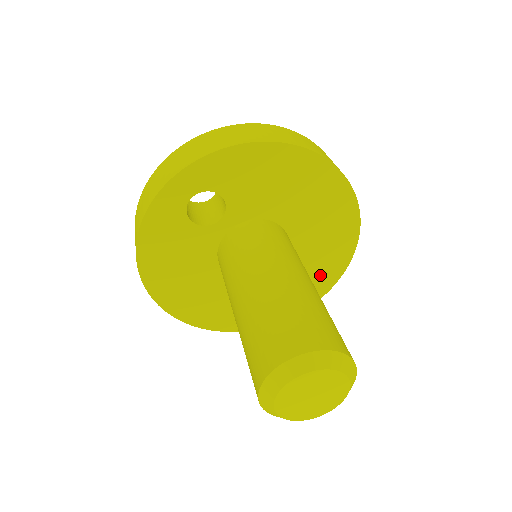
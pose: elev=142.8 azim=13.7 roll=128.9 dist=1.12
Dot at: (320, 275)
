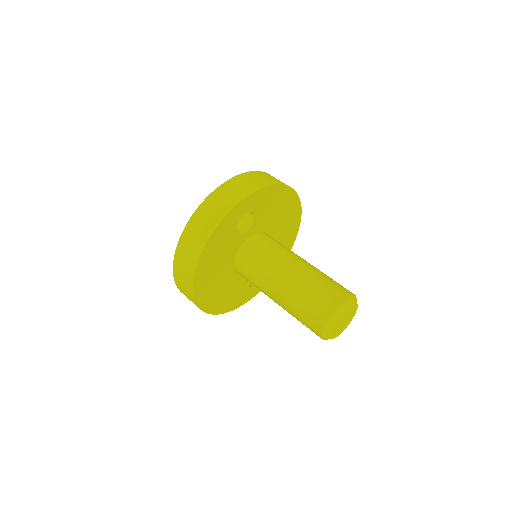
Dot at: occluded
